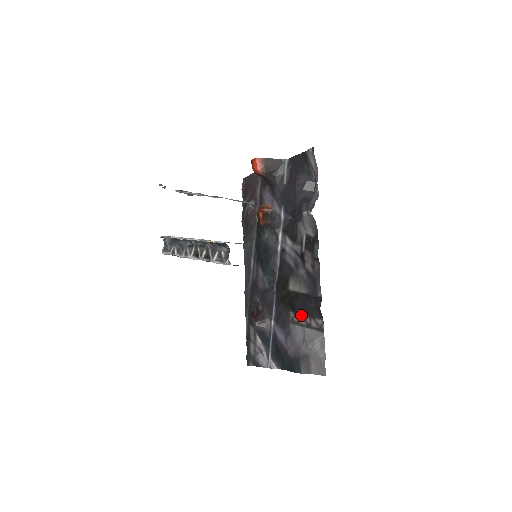
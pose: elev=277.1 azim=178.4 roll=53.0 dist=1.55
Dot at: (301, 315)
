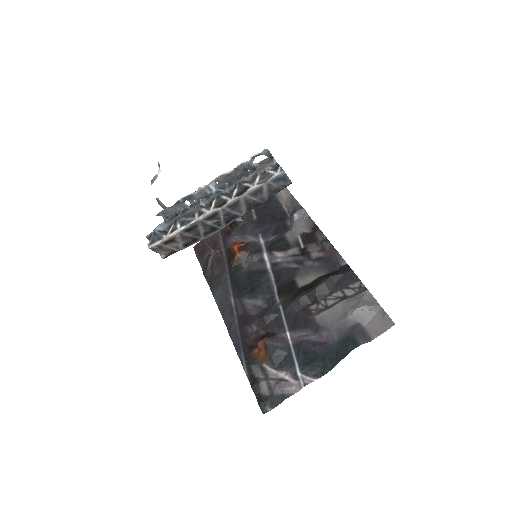
Dot at: (328, 297)
